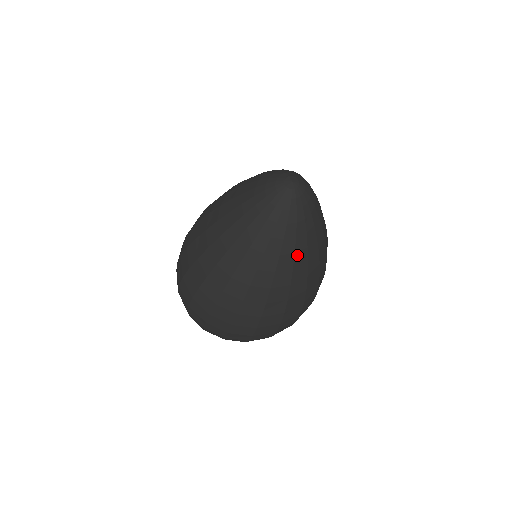
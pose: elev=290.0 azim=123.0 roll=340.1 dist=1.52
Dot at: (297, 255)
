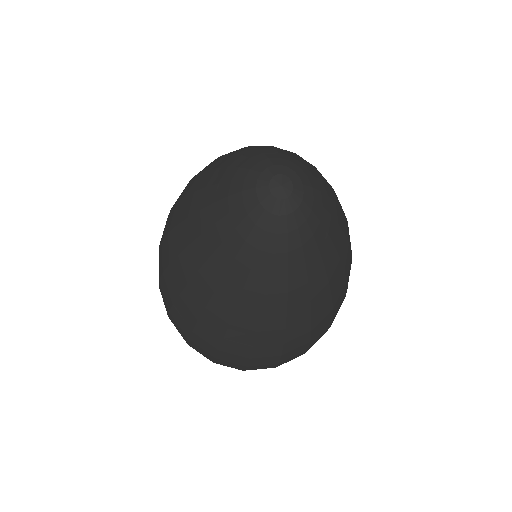
Dot at: (327, 266)
